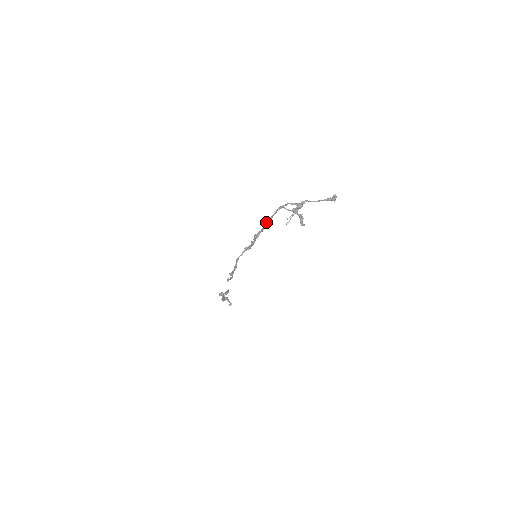
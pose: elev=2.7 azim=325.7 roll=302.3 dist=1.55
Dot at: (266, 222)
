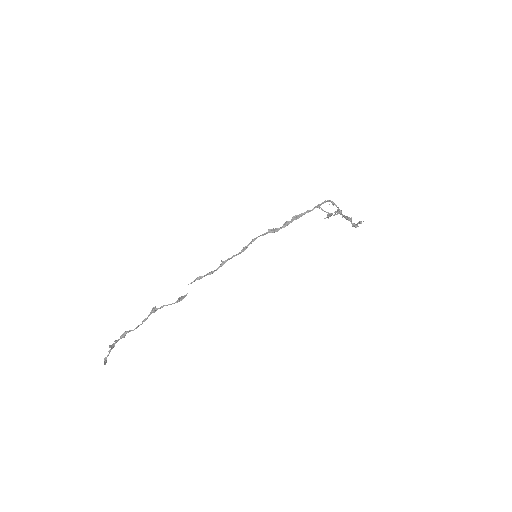
Dot at: occluded
